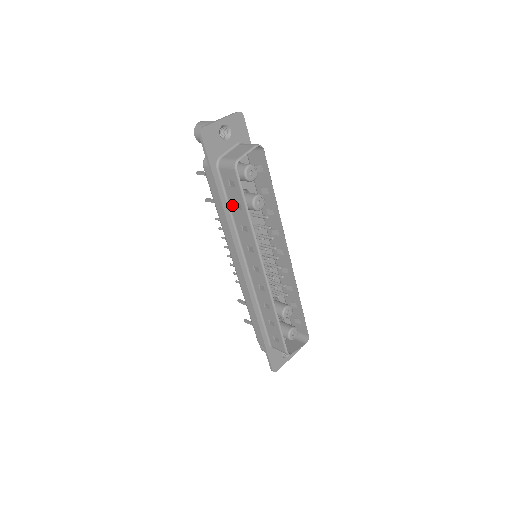
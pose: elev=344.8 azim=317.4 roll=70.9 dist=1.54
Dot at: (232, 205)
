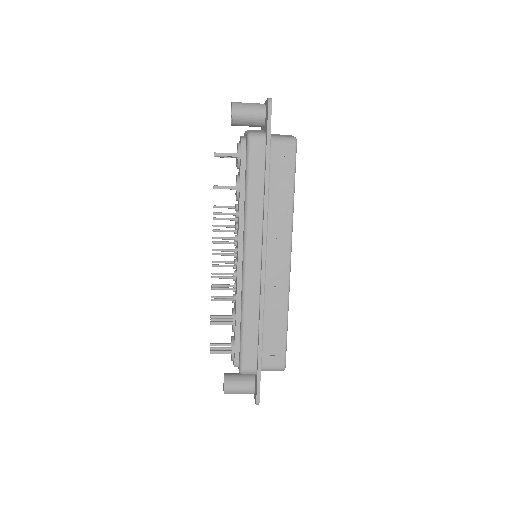
Dot at: (273, 184)
